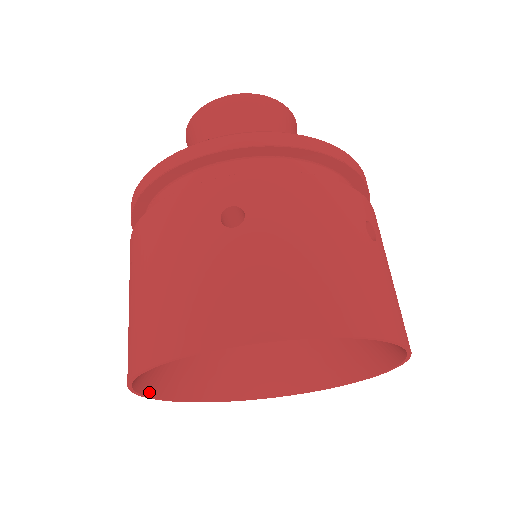
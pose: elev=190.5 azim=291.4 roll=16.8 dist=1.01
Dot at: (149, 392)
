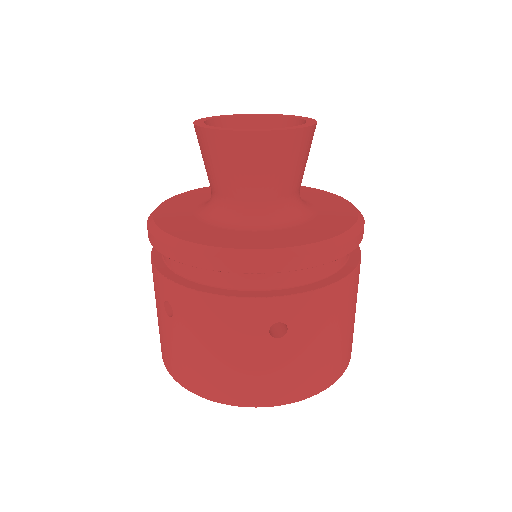
Dot at: occluded
